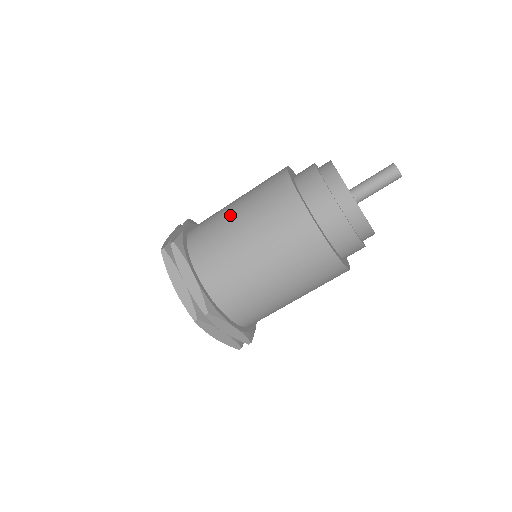
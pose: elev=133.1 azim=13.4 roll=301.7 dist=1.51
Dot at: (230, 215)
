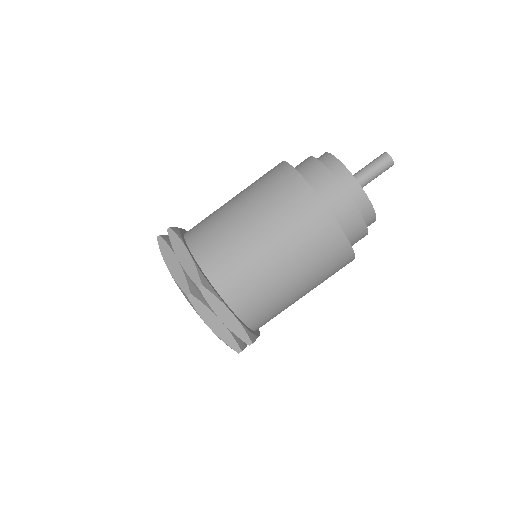
Dot at: (228, 202)
